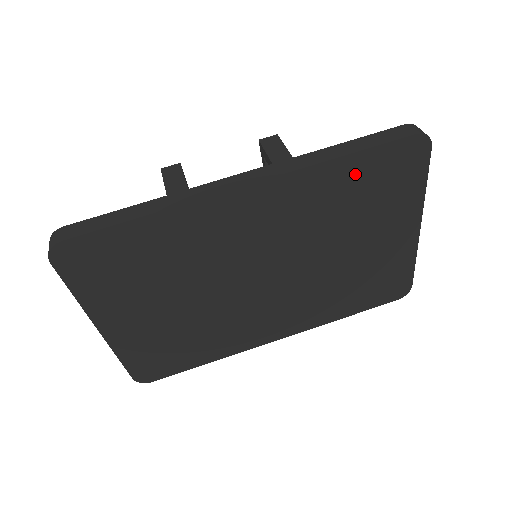
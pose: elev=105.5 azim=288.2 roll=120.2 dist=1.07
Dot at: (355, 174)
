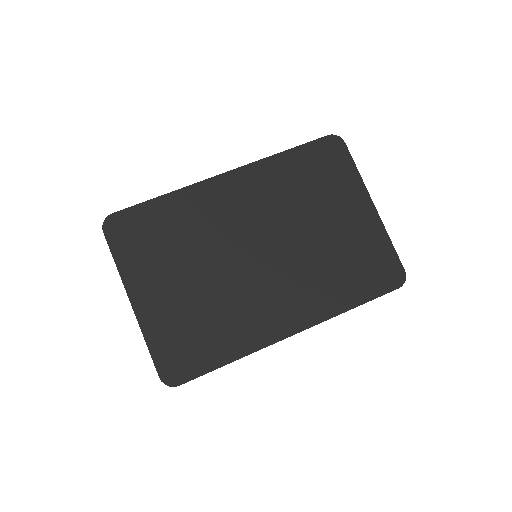
Dot at: (299, 163)
